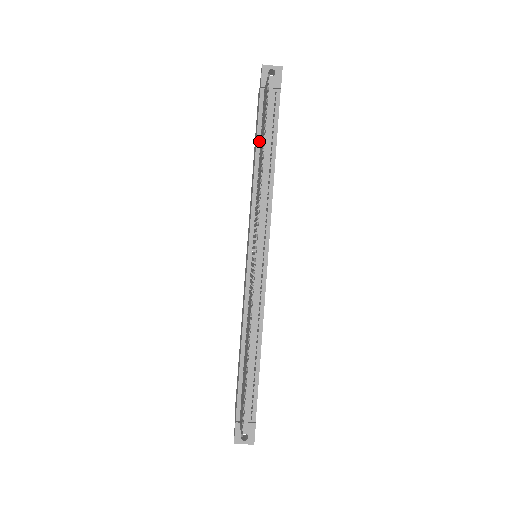
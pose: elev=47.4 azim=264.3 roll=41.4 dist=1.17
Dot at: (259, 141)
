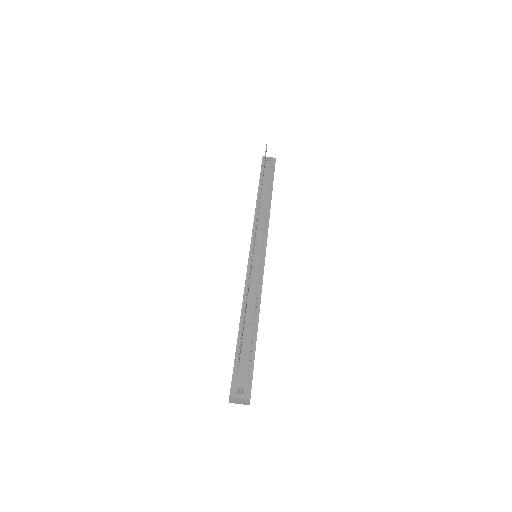
Dot at: occluded
